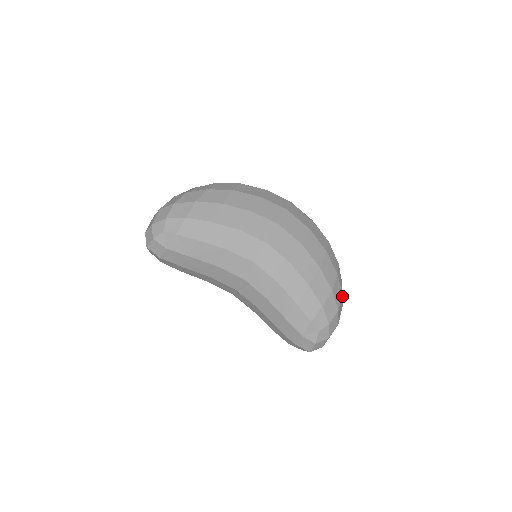
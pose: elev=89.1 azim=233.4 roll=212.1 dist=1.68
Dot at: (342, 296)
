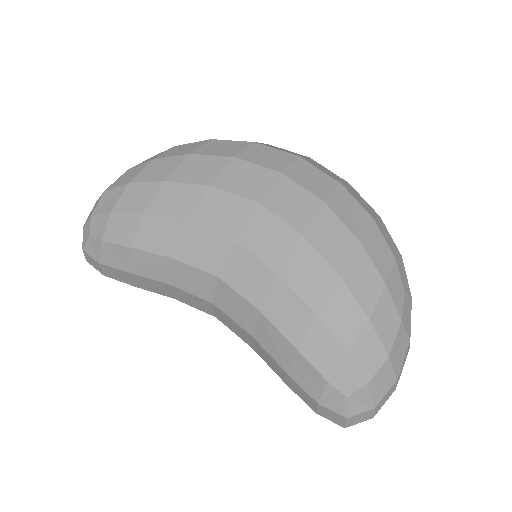
Dot at: (402, 324)
